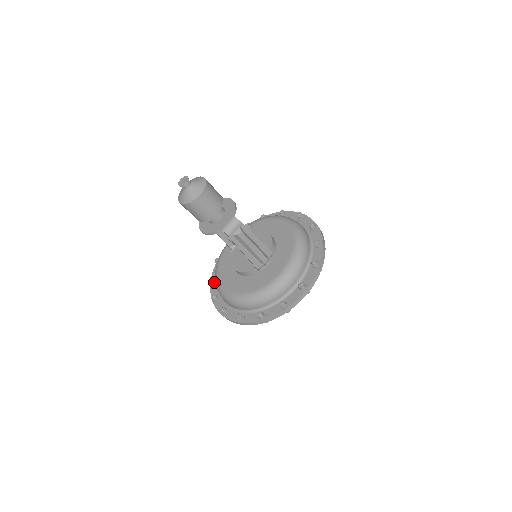
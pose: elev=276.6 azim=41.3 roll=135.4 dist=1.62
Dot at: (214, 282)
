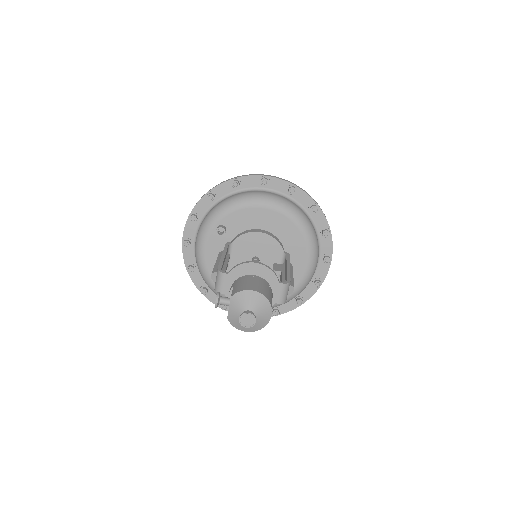
Dot at: (207, 292)
